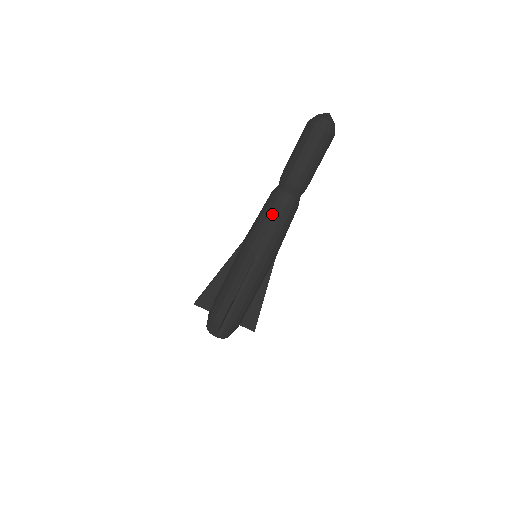
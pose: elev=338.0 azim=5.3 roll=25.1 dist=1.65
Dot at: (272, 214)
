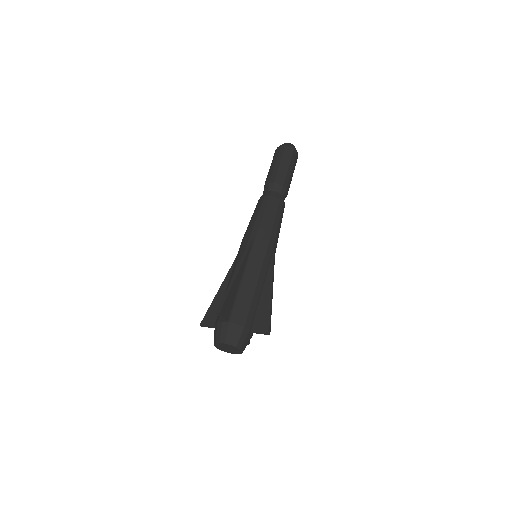
Dot at: (259, 207)
